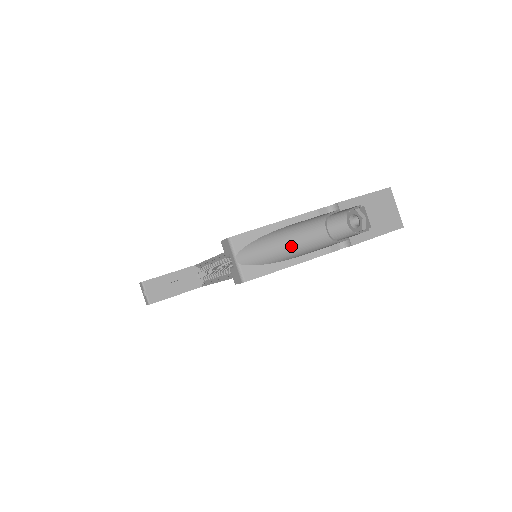
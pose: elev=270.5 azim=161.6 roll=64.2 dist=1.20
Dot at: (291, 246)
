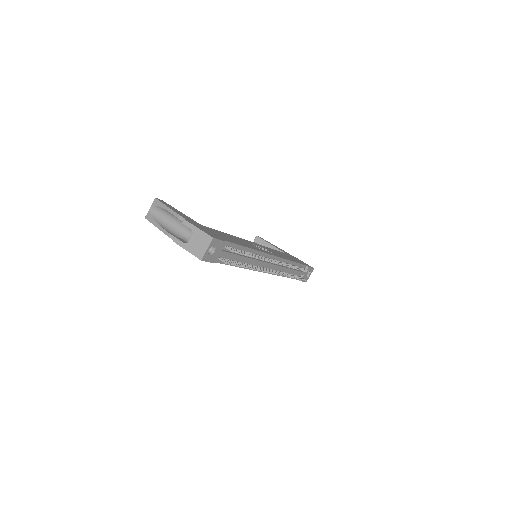
Dot at: (170, 223)
